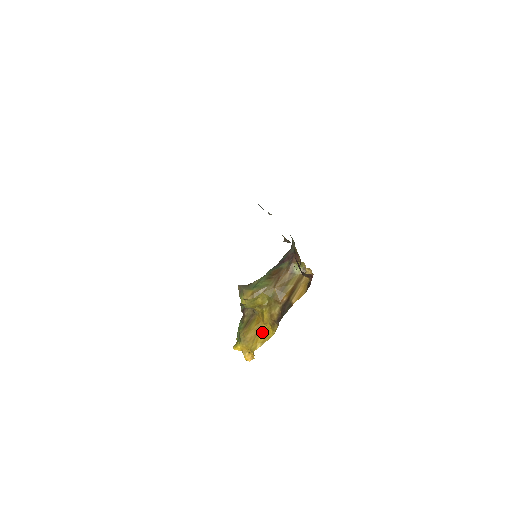
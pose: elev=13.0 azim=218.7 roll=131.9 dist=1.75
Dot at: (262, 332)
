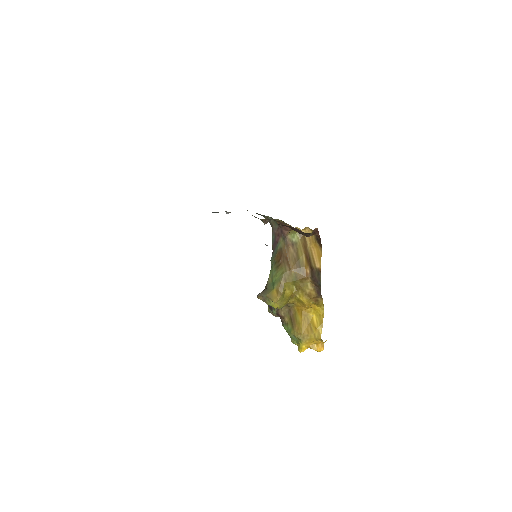
Dot at: (312, 316)
